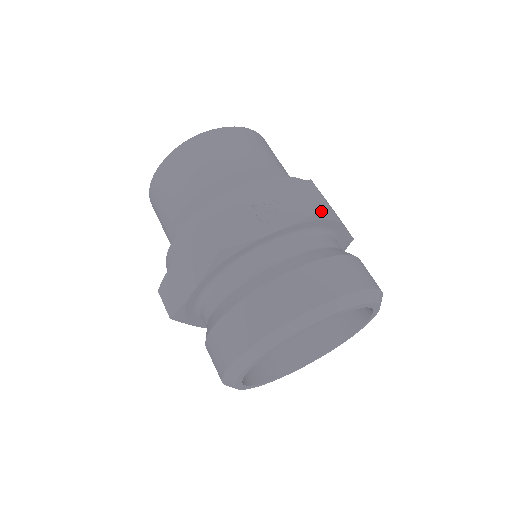
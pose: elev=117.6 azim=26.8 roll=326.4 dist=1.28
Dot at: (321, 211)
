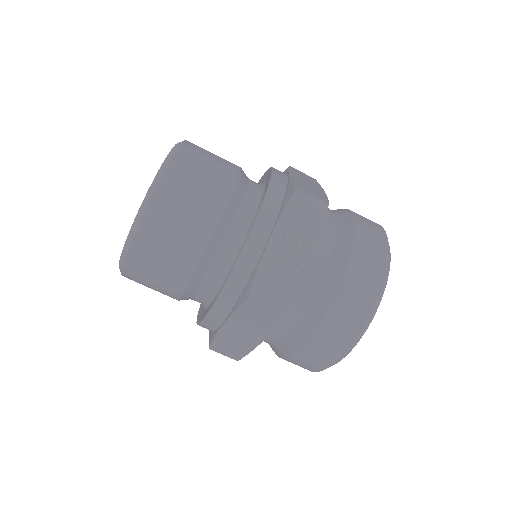
Dot at: occluded
